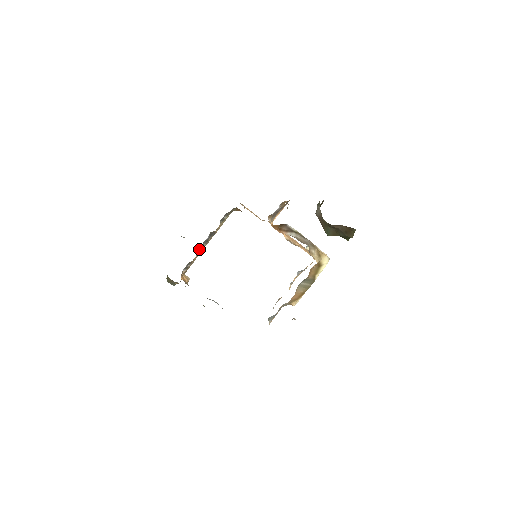
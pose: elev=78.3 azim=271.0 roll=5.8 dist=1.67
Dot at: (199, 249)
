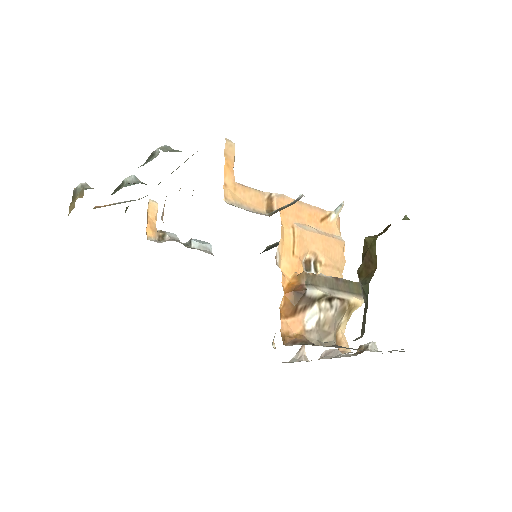
Dot at: occluded
